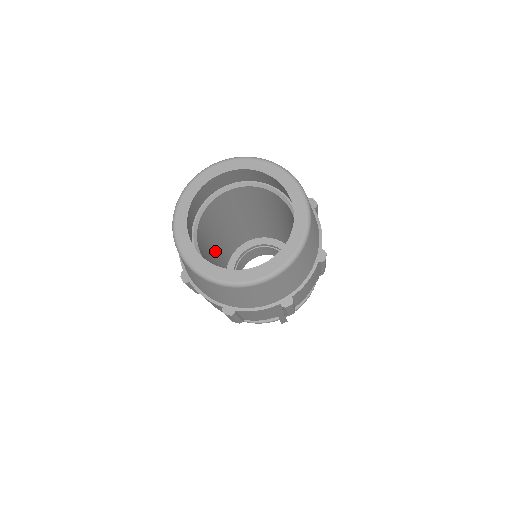
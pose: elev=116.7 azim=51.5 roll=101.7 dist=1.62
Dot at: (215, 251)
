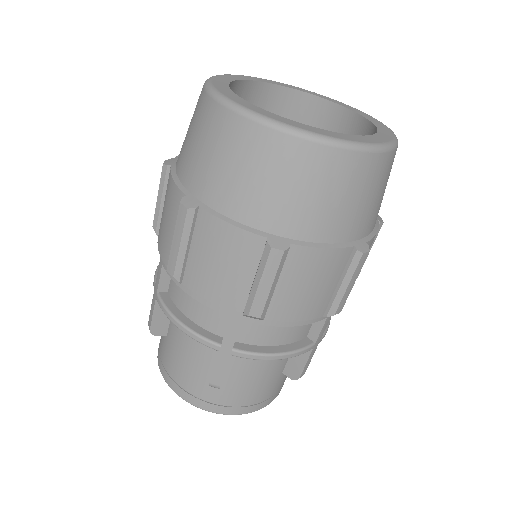
Dot at: occluded
